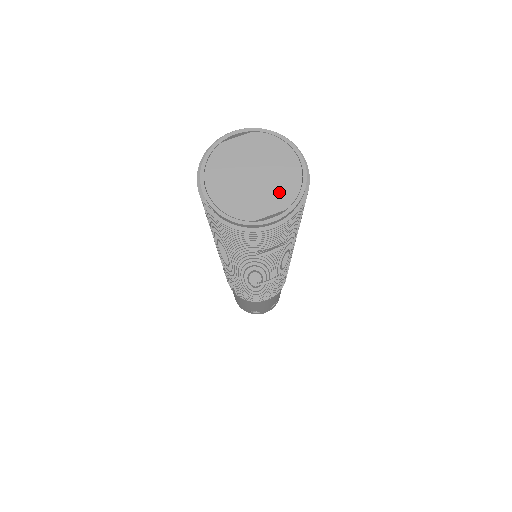
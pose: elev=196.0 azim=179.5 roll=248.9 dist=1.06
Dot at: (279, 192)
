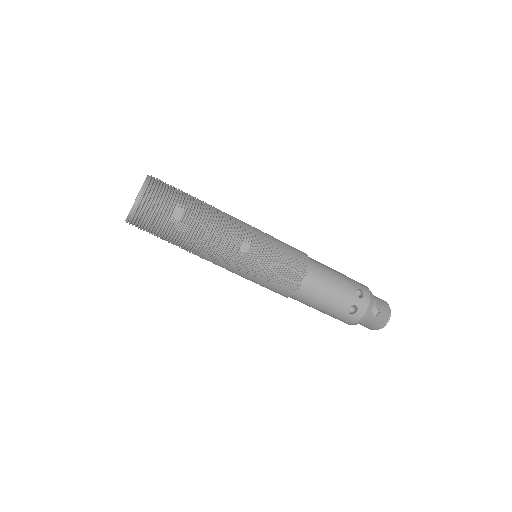
Dot at: occluded
